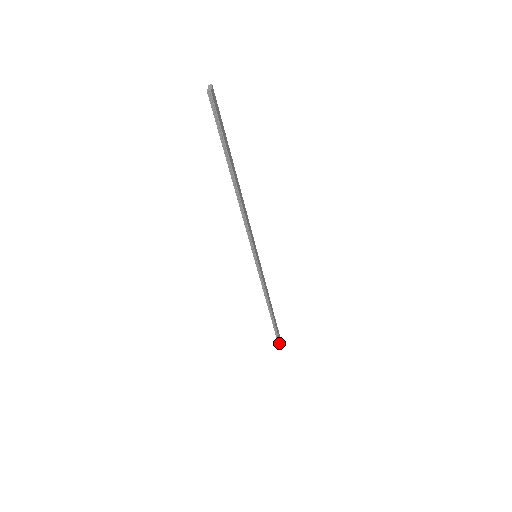
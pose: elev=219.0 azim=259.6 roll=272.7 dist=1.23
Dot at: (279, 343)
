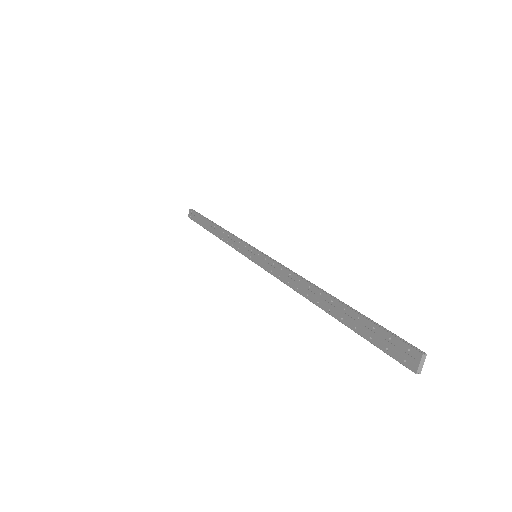
Dot at: (194, 220)
